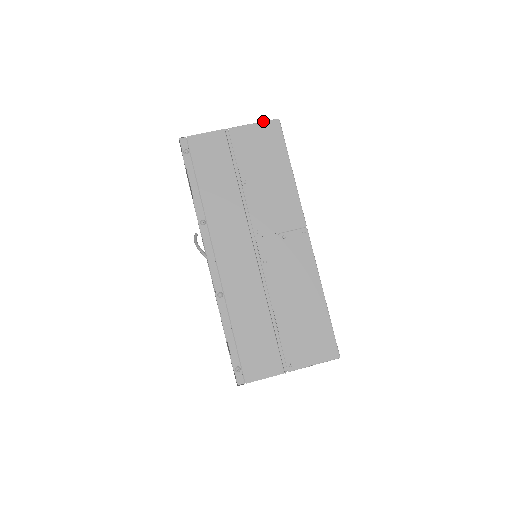
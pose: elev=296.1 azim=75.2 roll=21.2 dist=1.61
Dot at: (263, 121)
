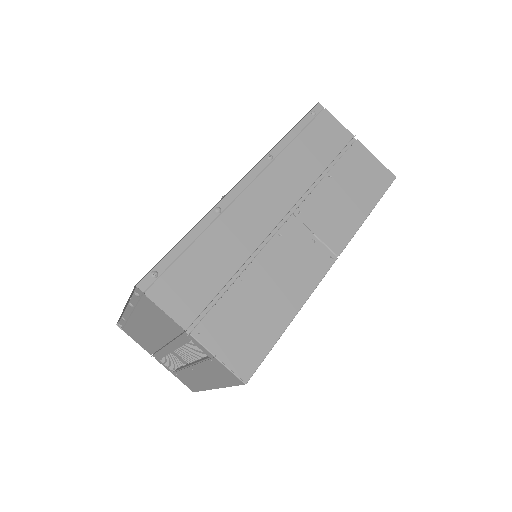
Dot at: occluded
